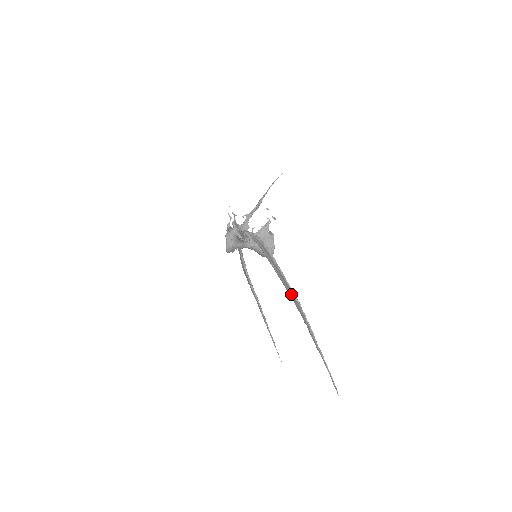
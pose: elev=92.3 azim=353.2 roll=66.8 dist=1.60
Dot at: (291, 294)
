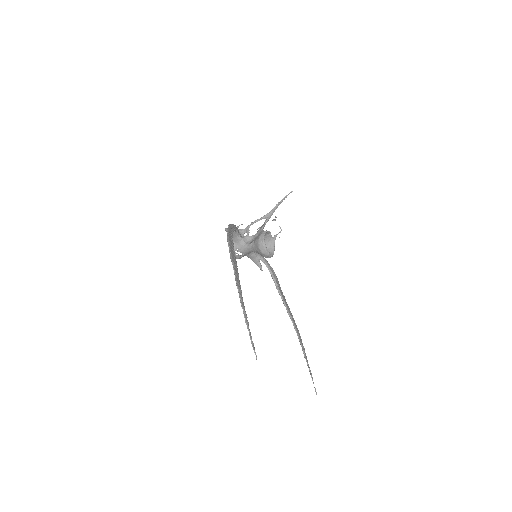
Dot at: (232, 256)
